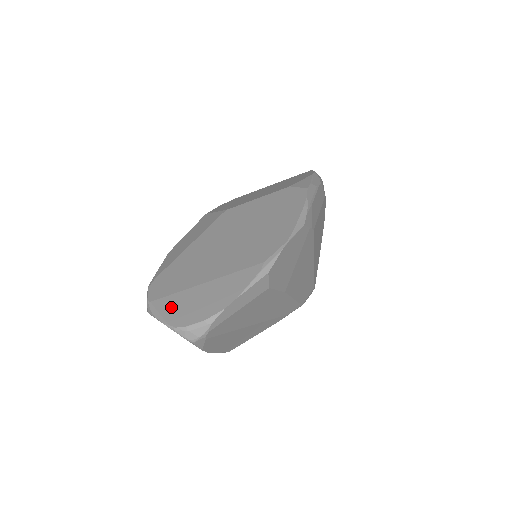
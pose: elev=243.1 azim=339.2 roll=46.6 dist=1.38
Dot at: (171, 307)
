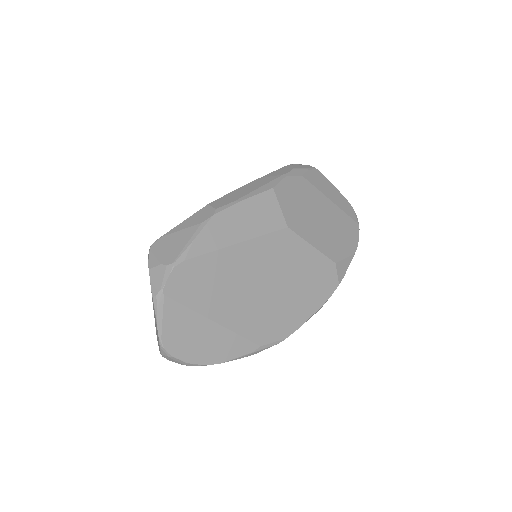
Dot at: (175, 322)
